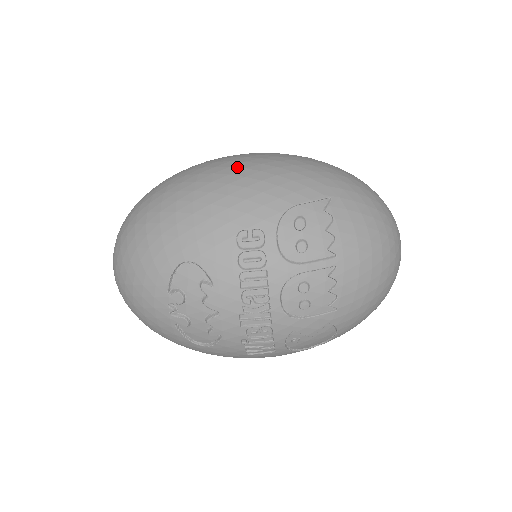
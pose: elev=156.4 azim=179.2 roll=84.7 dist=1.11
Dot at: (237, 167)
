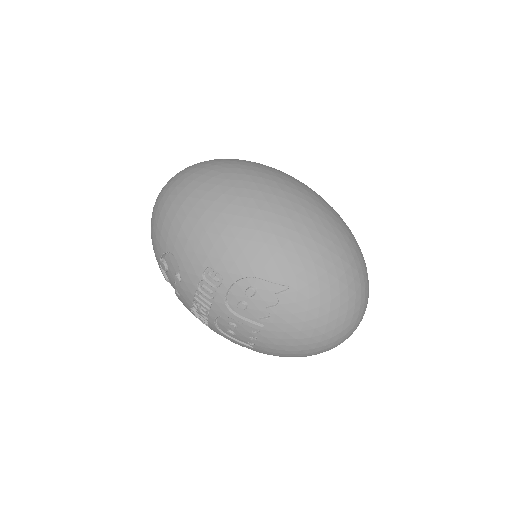
Dot at: (248, 212)
